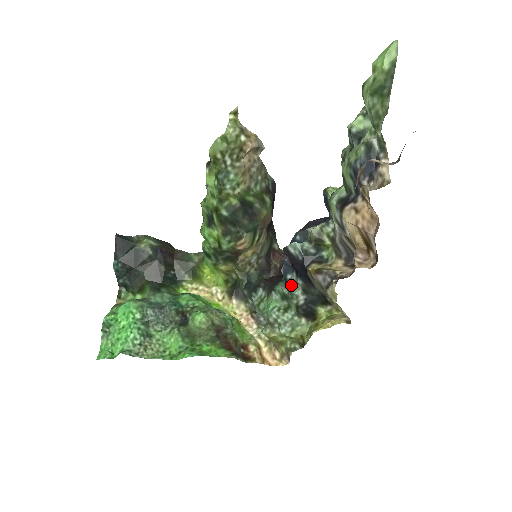
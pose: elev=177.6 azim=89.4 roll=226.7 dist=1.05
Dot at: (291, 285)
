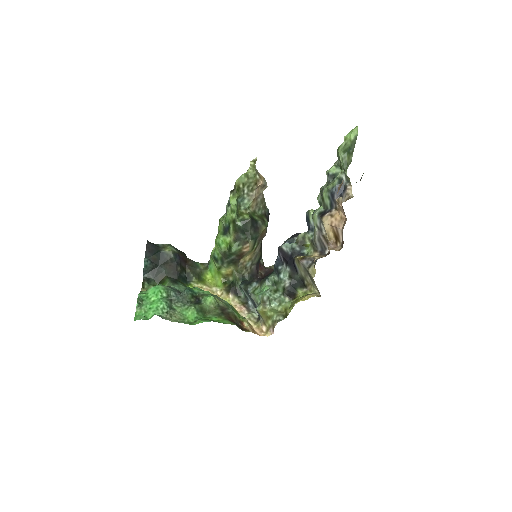
Dot at: (281, 273)
